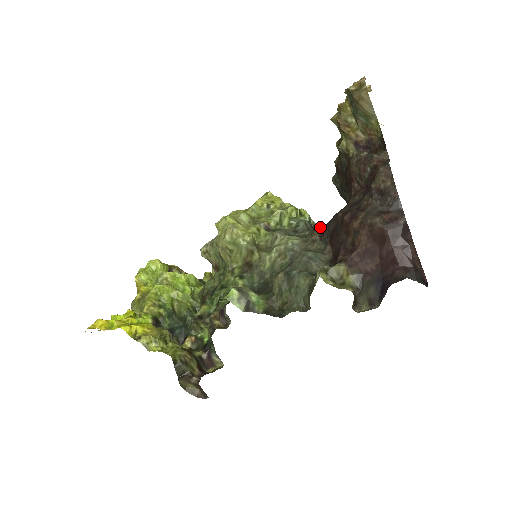
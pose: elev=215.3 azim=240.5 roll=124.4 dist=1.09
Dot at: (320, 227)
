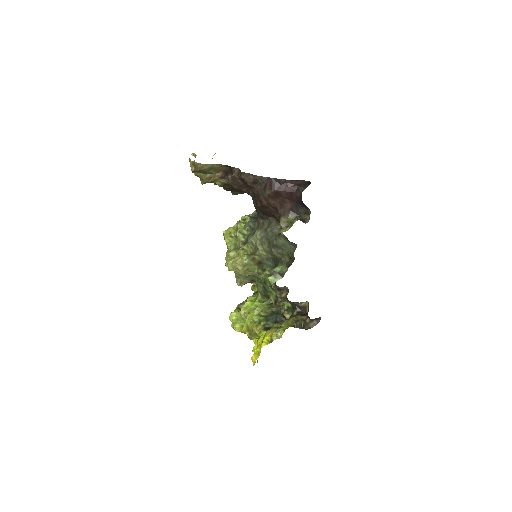
Dot at: (256, 212)
